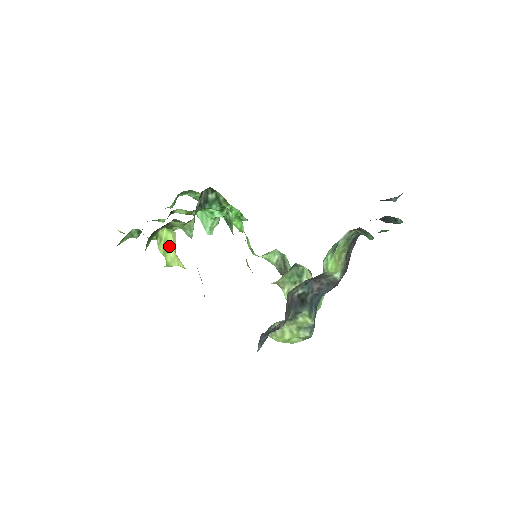
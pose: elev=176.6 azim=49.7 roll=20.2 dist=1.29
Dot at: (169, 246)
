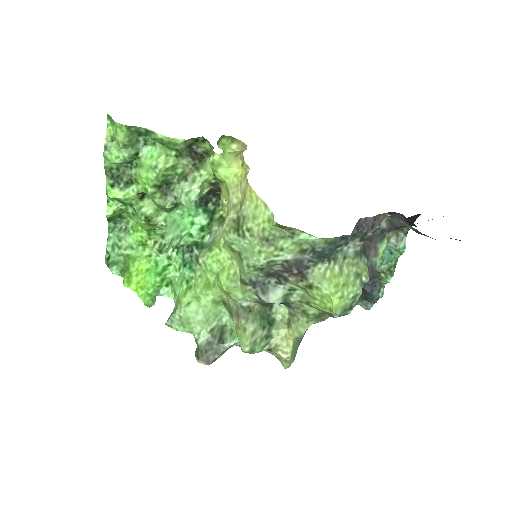
Dot at: occluded
